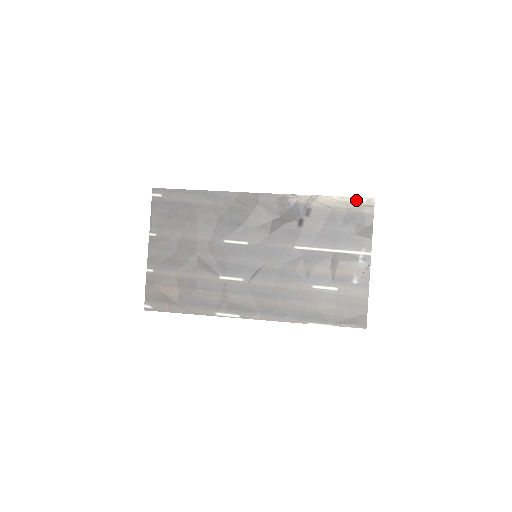
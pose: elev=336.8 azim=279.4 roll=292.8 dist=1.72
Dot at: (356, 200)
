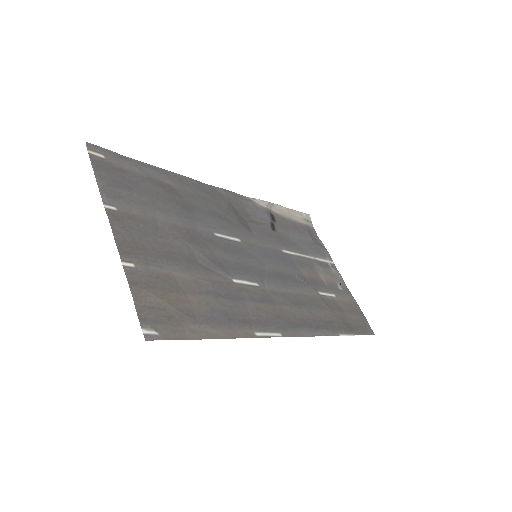
Dot at: (300, 214)
